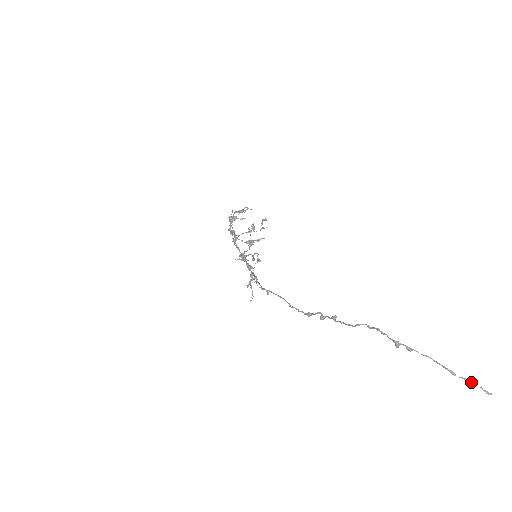
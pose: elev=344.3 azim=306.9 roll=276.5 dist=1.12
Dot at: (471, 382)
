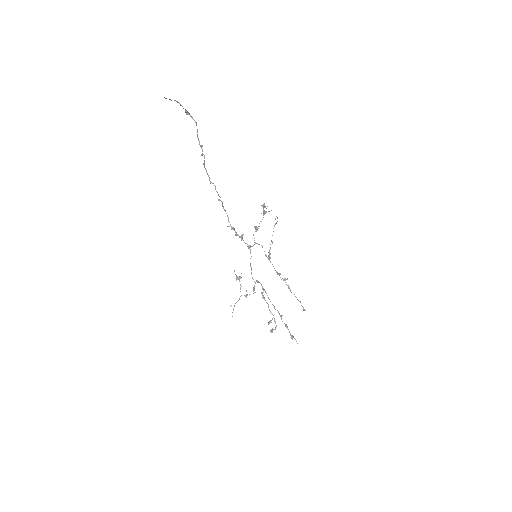
Dot at: (171, 100)
